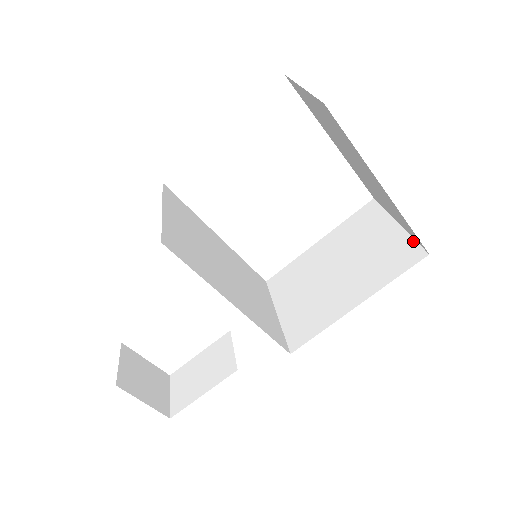
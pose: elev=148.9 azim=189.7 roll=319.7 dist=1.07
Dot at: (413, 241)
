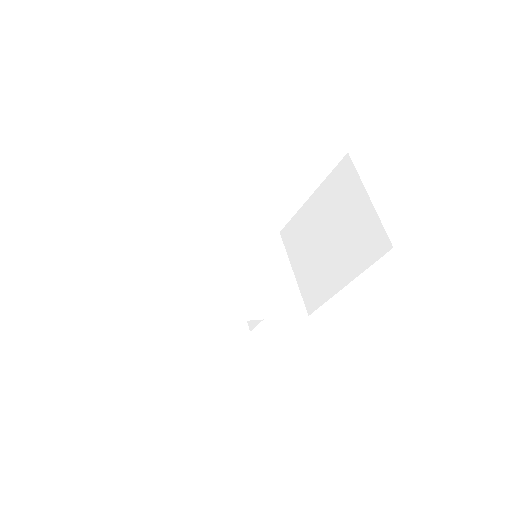
Dot at: (381, 226)
